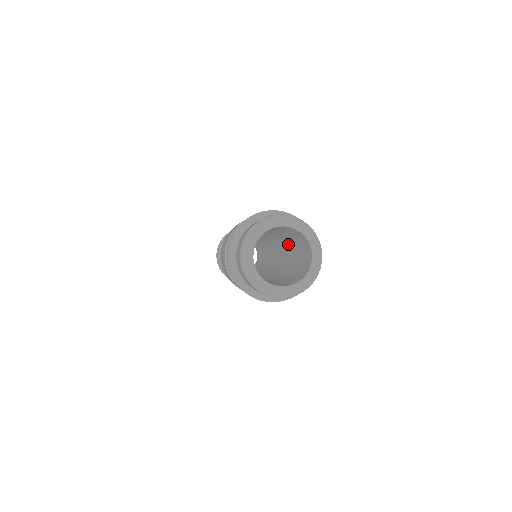
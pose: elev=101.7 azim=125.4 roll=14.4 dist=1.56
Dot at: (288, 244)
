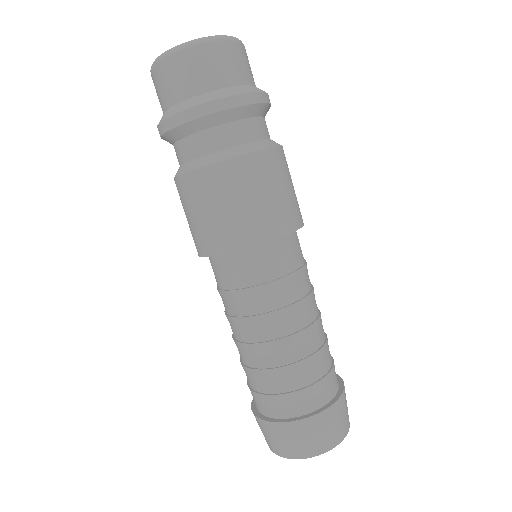
Dot at: occluded
